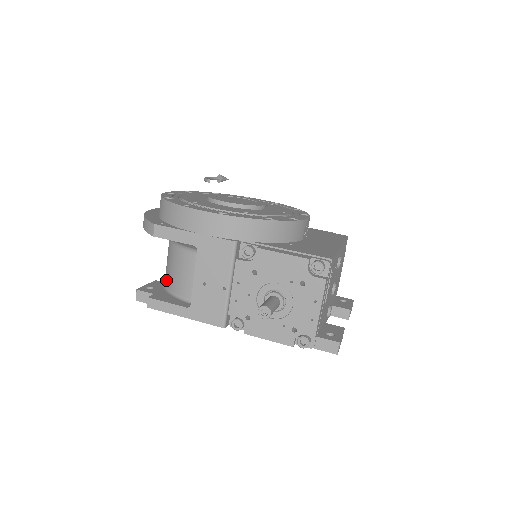
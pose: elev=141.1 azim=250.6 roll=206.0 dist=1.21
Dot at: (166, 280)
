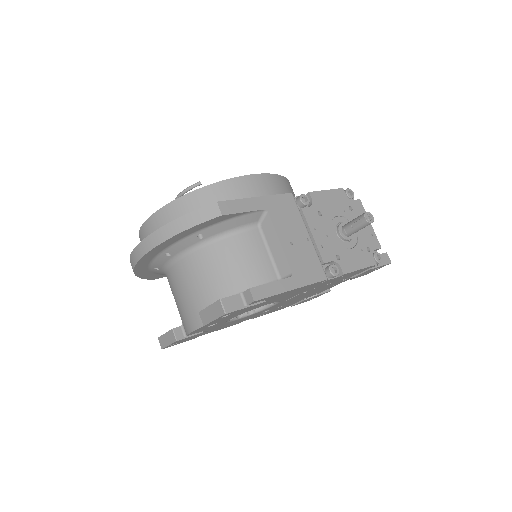
Dot at: (222, 293)
